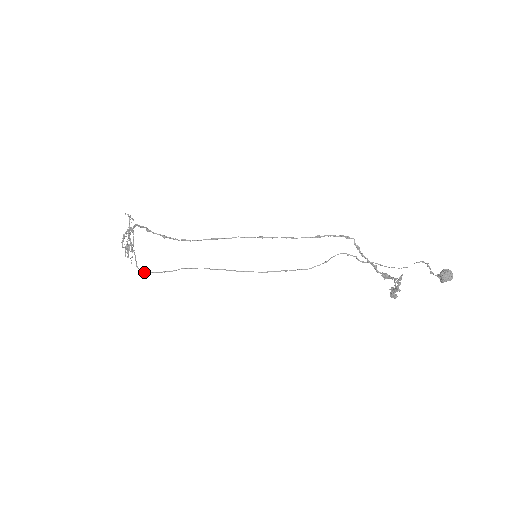
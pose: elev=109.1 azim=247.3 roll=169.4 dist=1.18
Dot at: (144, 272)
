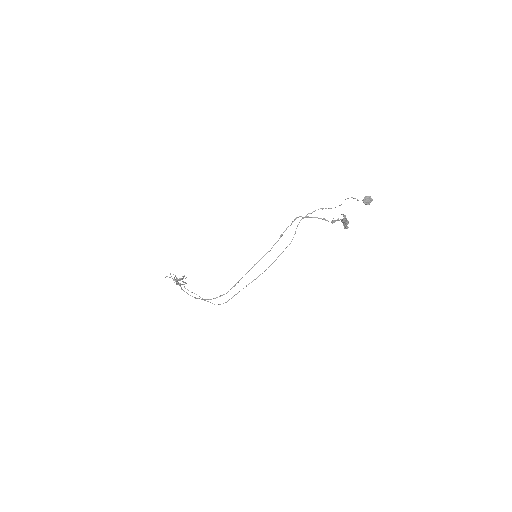
Dot at: occluded
